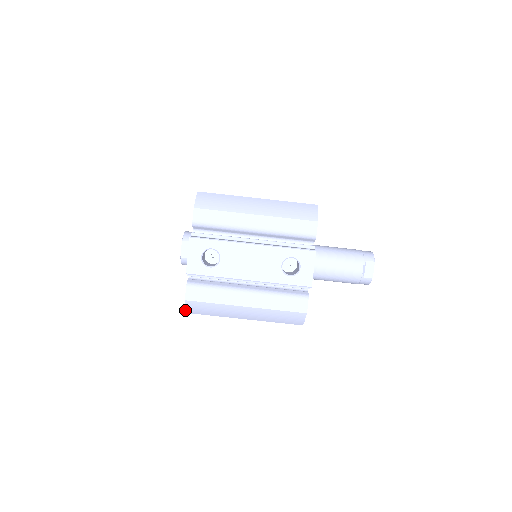
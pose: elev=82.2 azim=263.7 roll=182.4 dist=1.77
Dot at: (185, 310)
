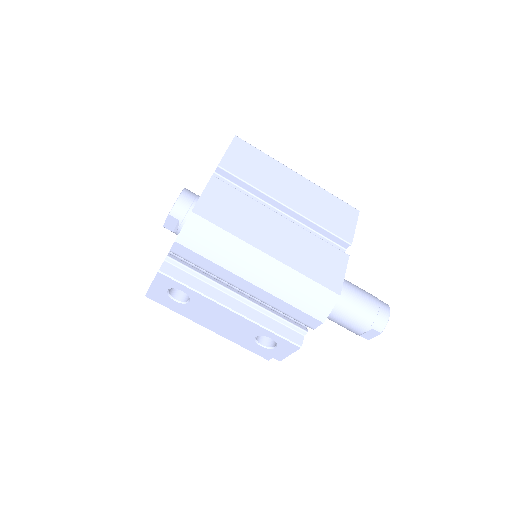
Dot at: occluded
